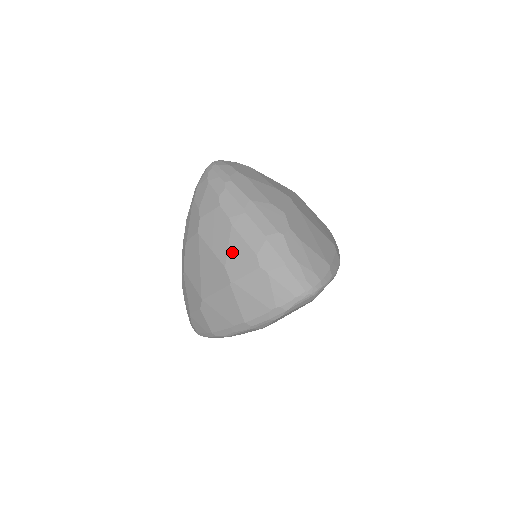
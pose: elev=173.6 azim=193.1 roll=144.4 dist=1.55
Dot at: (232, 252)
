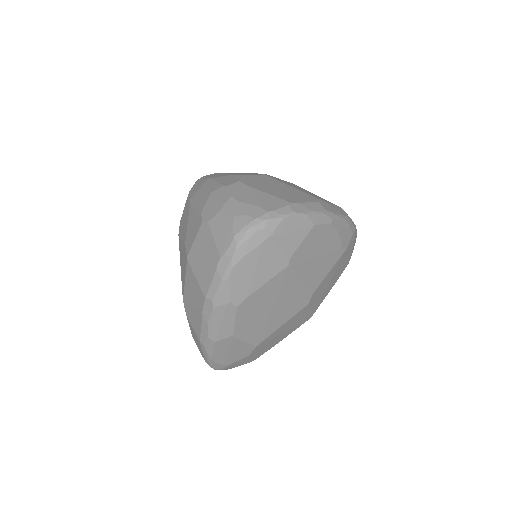
Dot at: (189, 227)
